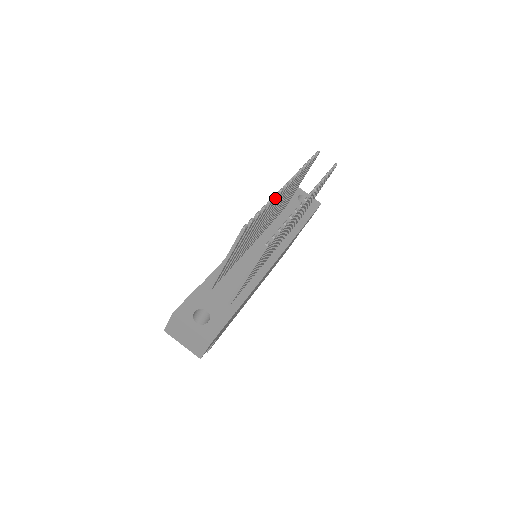
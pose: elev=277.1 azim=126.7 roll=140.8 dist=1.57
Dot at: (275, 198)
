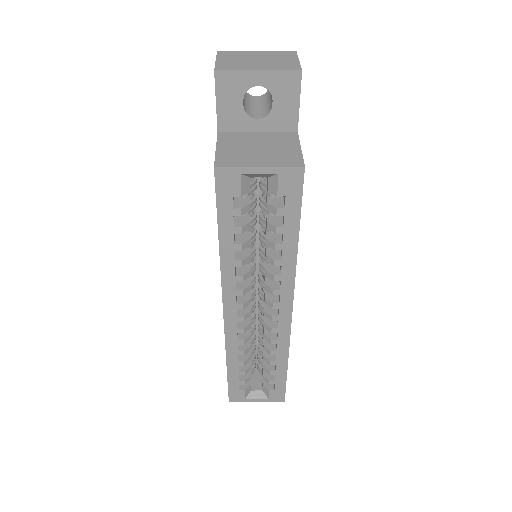
Dot at: occluded
